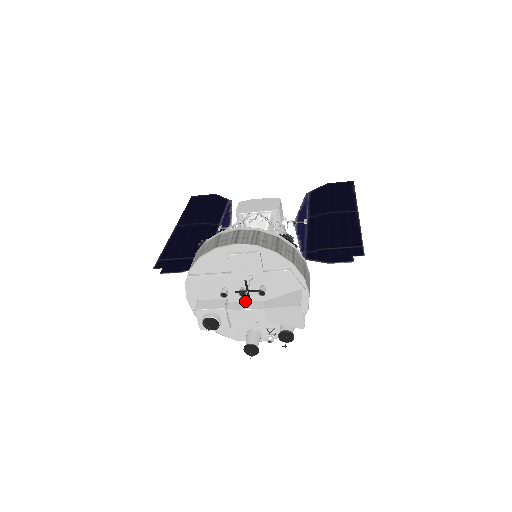
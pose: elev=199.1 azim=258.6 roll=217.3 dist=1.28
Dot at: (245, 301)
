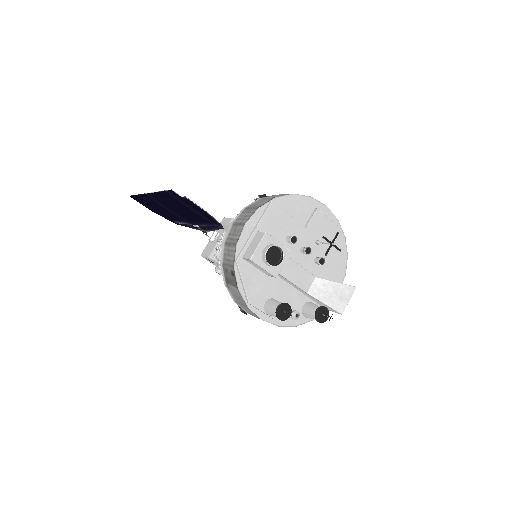
Dot at: occluded
